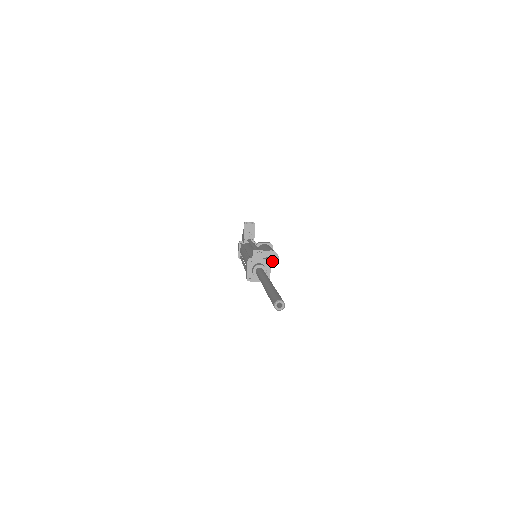
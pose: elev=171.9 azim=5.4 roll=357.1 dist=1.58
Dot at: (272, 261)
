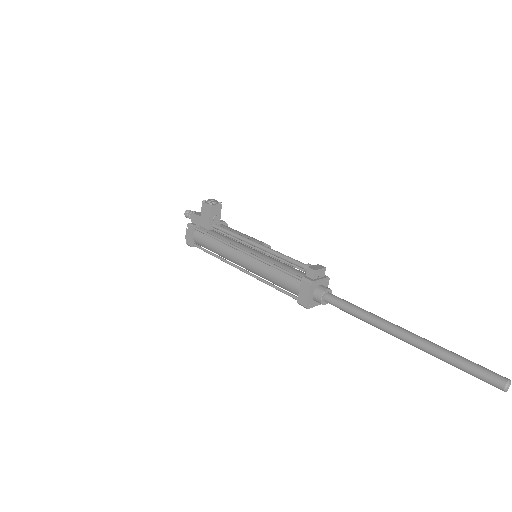
Dot at: occluded
